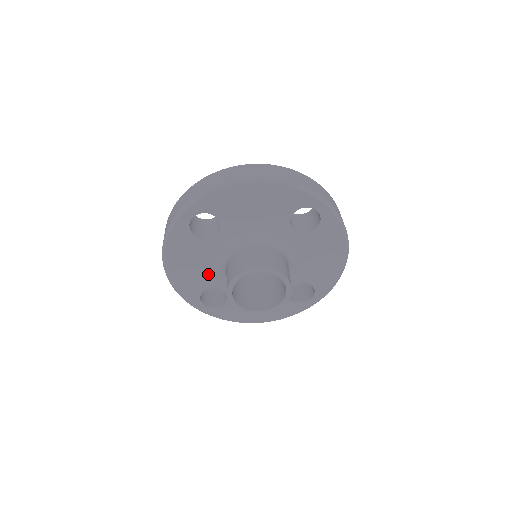
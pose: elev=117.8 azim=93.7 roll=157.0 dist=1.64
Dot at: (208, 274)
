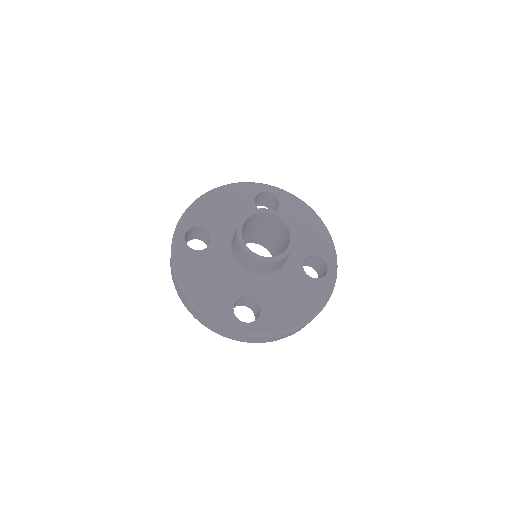
Dot at: (227, 284)
